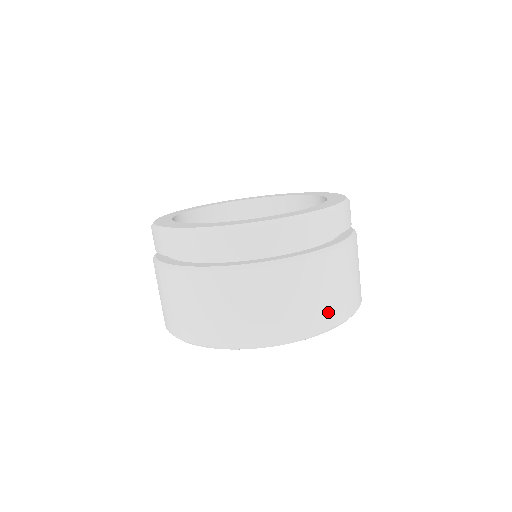
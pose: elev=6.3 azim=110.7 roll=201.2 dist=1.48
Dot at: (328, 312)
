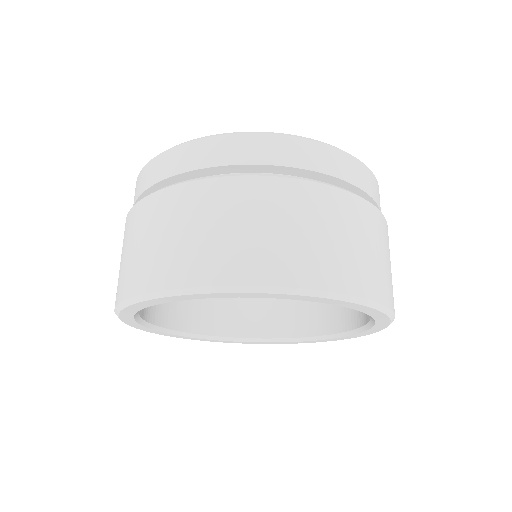
Dot at: (391, 289)
